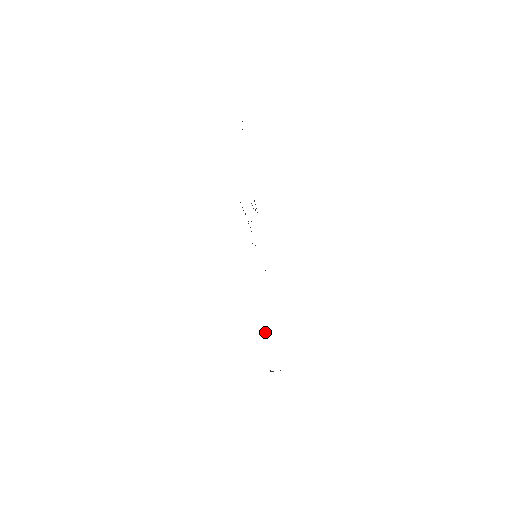
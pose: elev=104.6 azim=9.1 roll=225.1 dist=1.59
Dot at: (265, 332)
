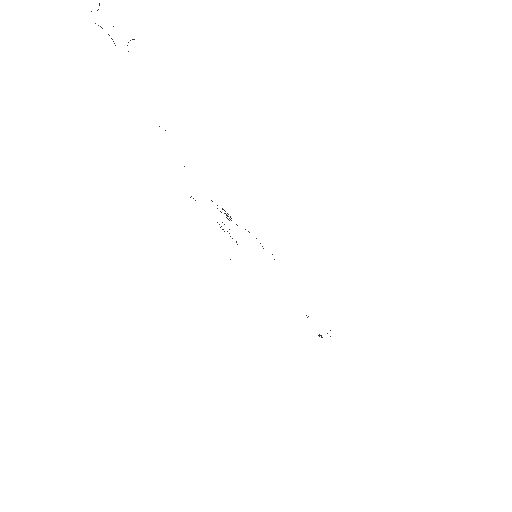
Dot at: occluded
